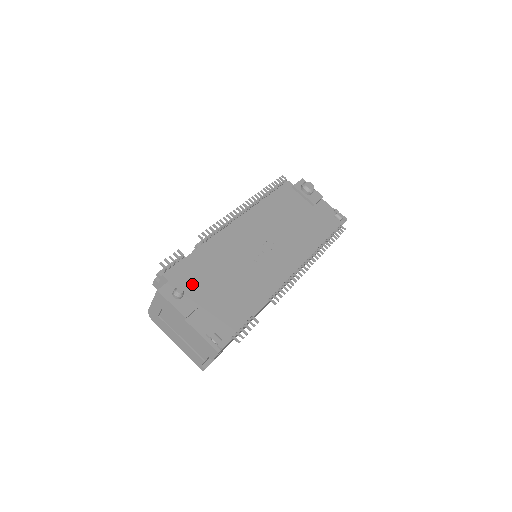
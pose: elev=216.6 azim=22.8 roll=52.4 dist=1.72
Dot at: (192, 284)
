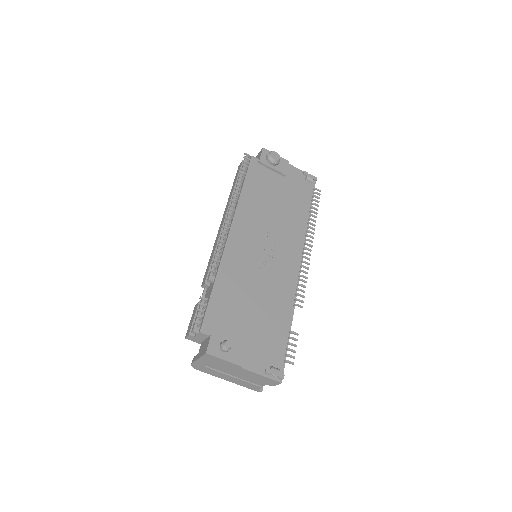
Dot at: (229, 327)
